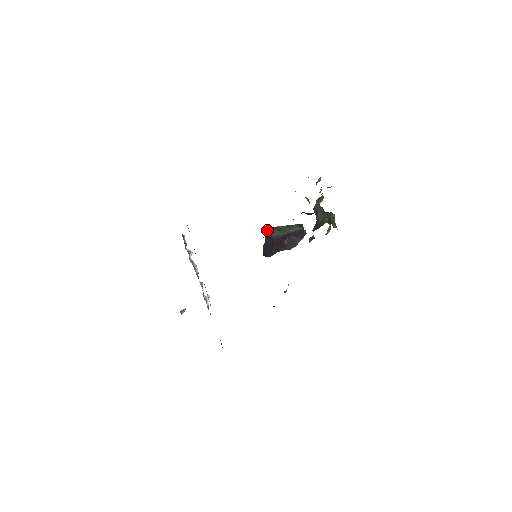
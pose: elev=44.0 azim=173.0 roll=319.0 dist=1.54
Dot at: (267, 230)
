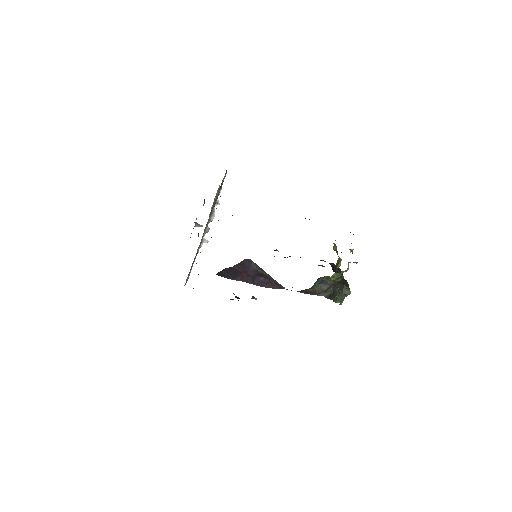
Dot at: (248, 259)
